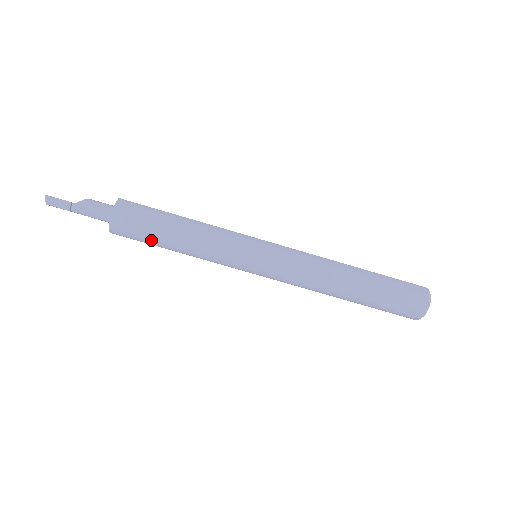
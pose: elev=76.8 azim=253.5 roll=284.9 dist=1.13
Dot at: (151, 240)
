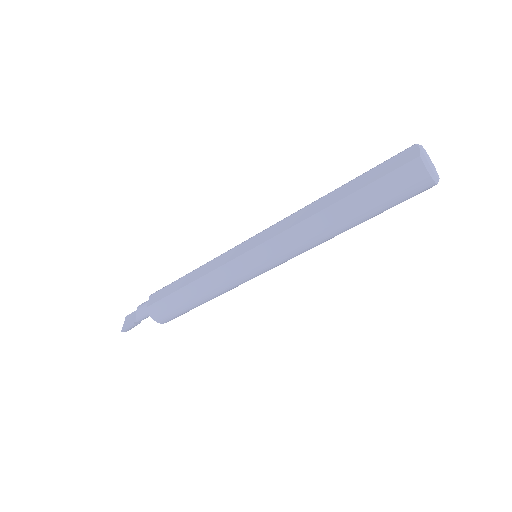
Dot at: occluded
